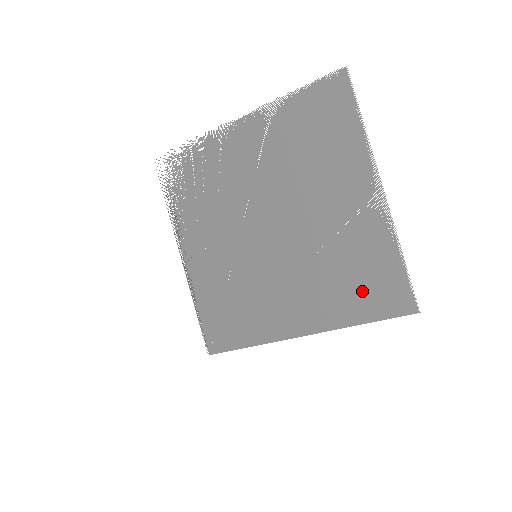
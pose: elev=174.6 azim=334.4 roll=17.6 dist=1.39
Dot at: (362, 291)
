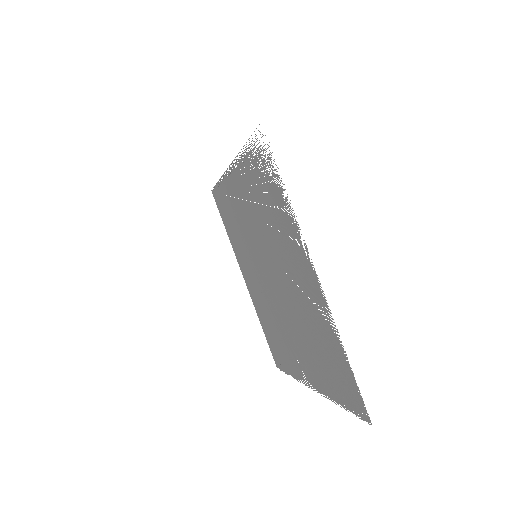
Dot at: (272, 337)
